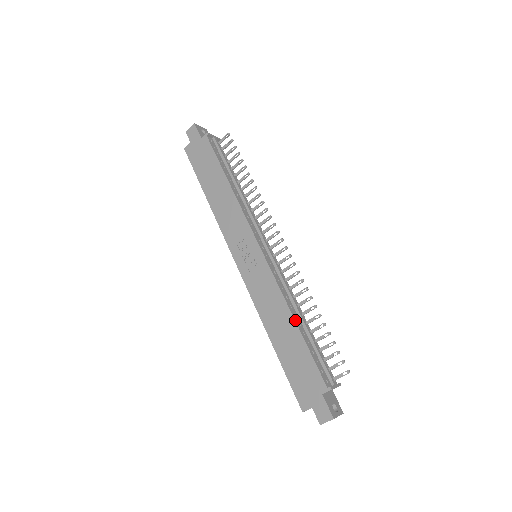
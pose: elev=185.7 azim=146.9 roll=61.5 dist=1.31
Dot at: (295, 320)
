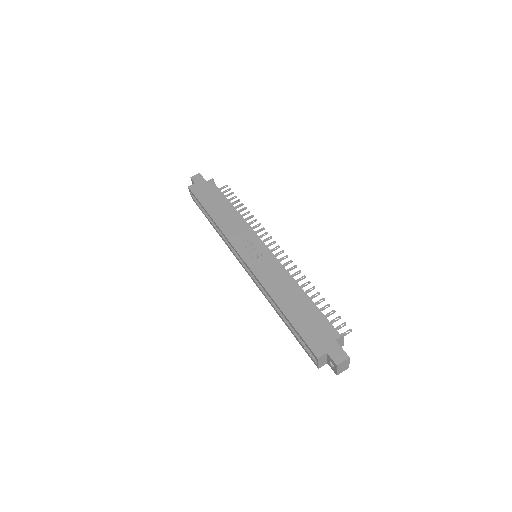
Dot at: (302, 289)
